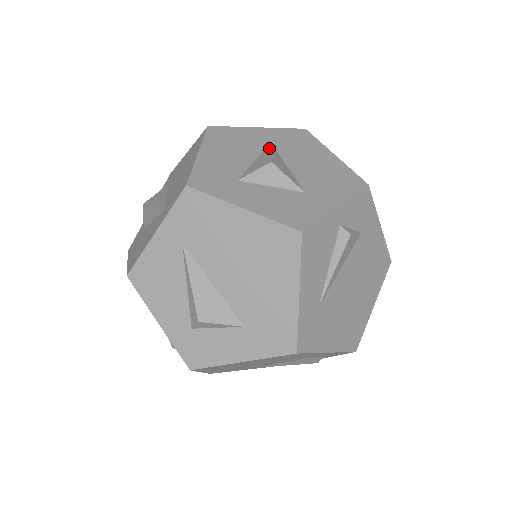
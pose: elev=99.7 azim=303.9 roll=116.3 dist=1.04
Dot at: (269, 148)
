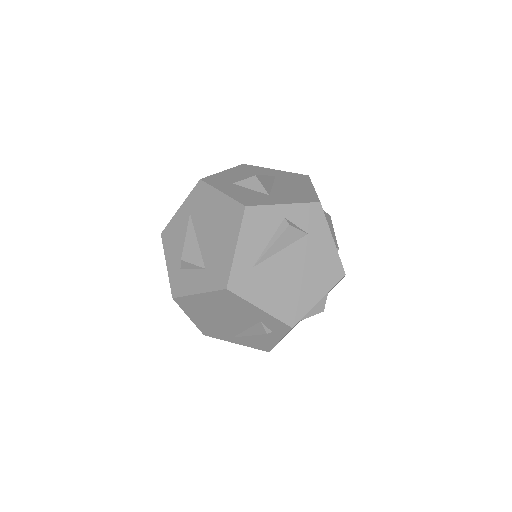
Dot at: (268, 176)
